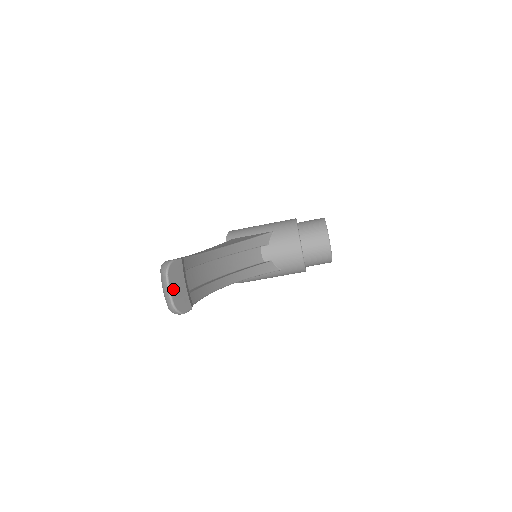
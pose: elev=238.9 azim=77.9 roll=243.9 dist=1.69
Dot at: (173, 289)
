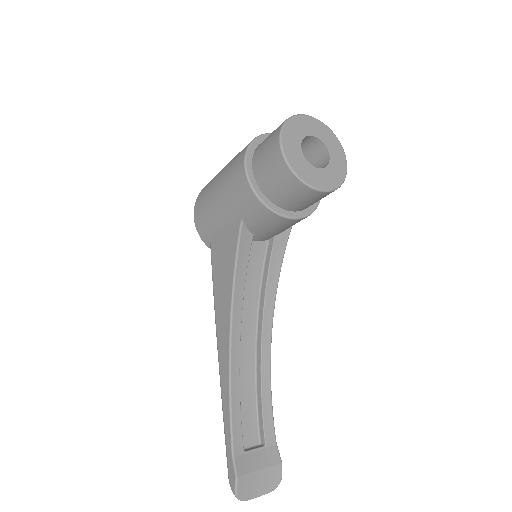
Dot at: (259, 491)
